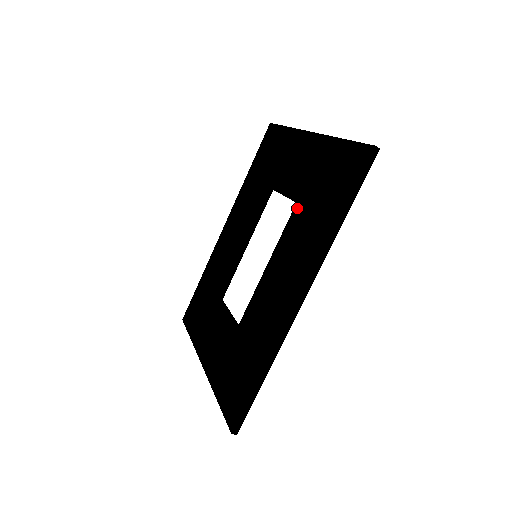
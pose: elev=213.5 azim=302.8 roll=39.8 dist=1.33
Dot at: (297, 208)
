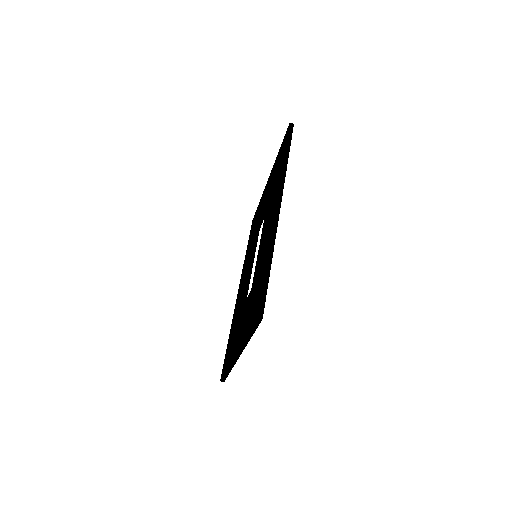
Dot at: (268, 198)
